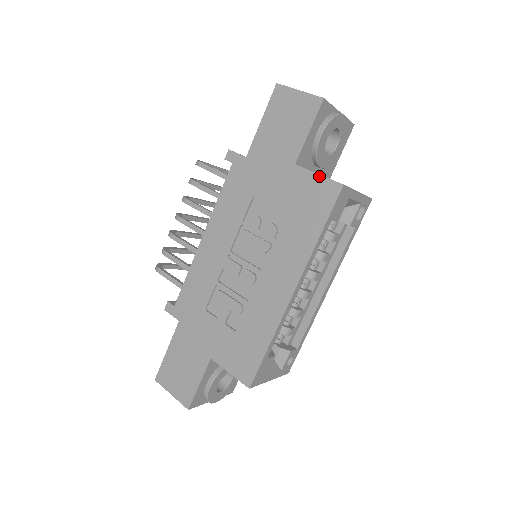
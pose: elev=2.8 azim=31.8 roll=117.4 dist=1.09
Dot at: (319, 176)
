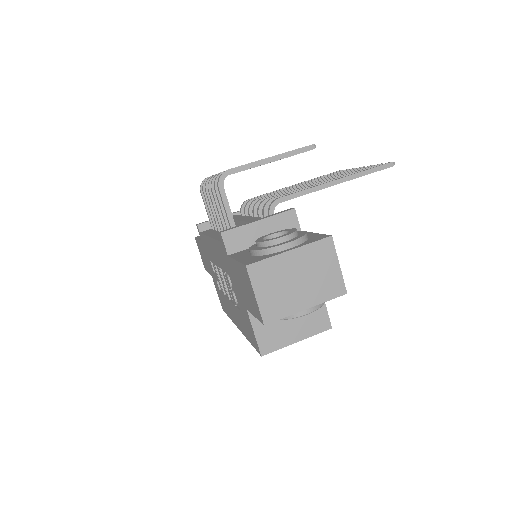
Dot at: (254, 334)
